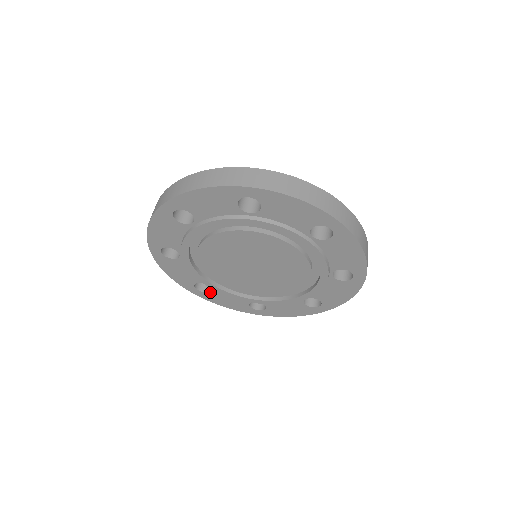
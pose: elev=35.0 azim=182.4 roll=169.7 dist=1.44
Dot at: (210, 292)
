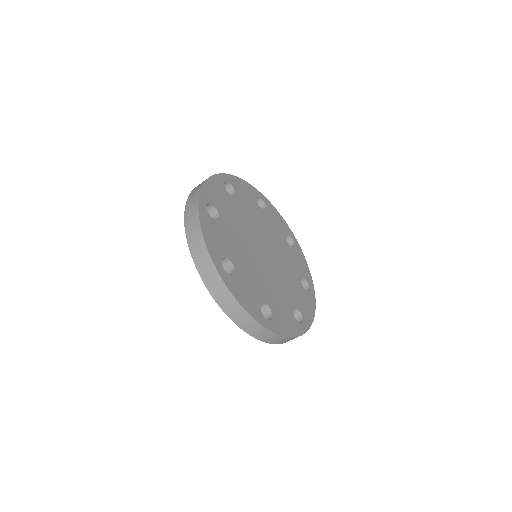
Dot at: occluded
